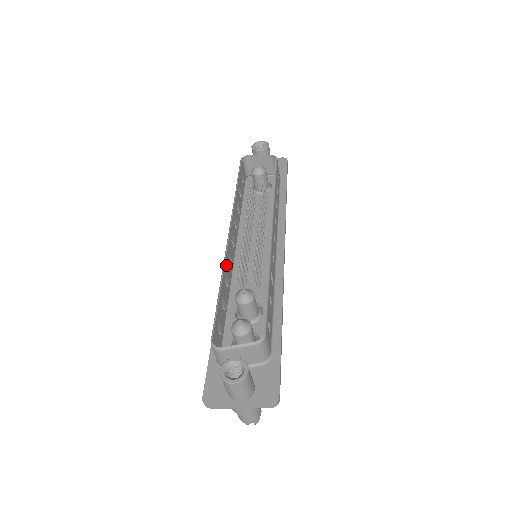
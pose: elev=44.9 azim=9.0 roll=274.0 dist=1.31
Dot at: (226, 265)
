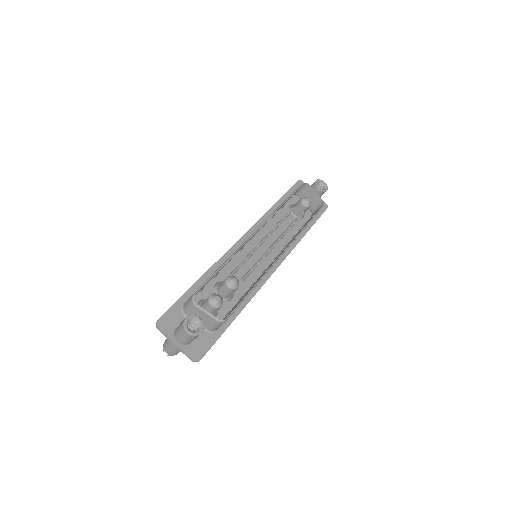
Dot at: occluded
